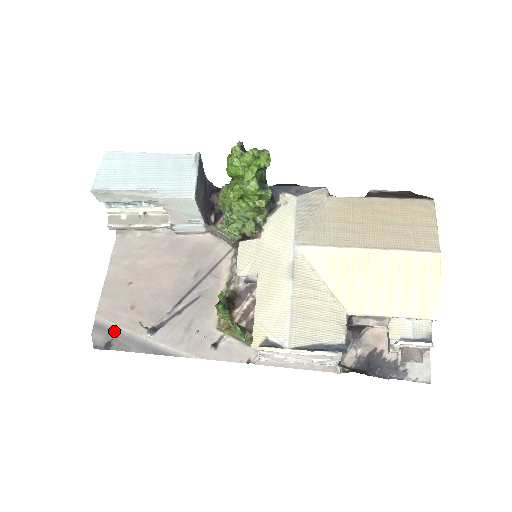
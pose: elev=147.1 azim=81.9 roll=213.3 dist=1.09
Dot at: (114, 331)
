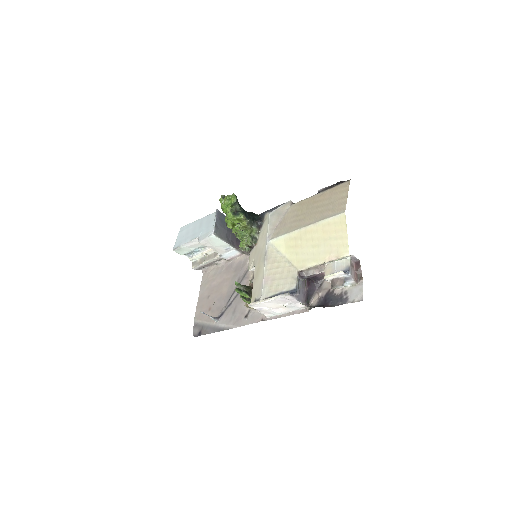
Dot at: (202, 325)
